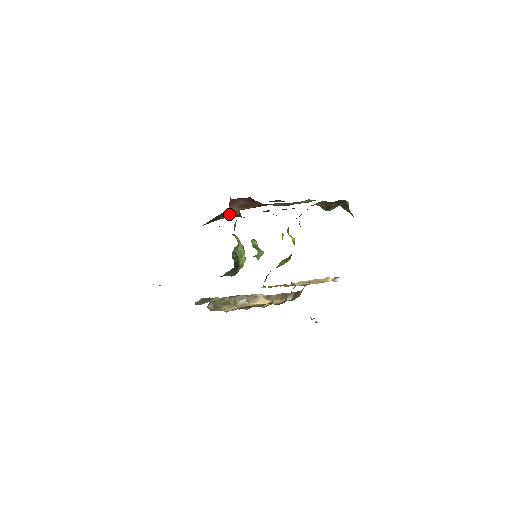
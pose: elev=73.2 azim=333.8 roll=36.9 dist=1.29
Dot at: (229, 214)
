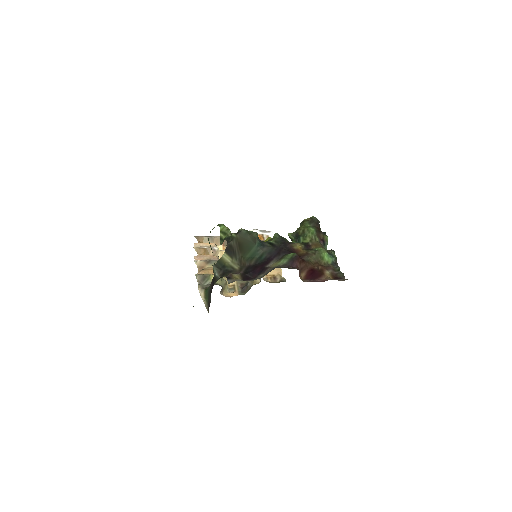
Dot at: (259, 244)
